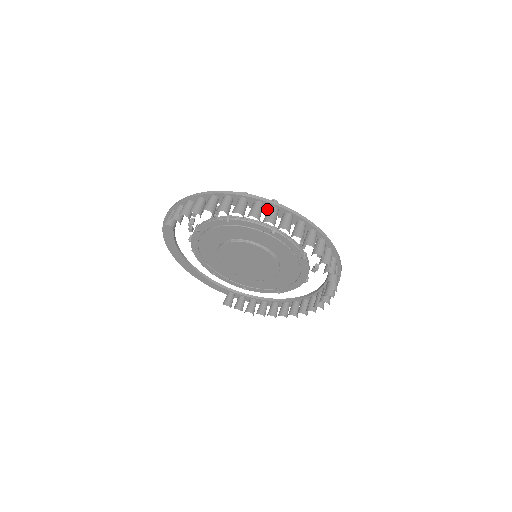
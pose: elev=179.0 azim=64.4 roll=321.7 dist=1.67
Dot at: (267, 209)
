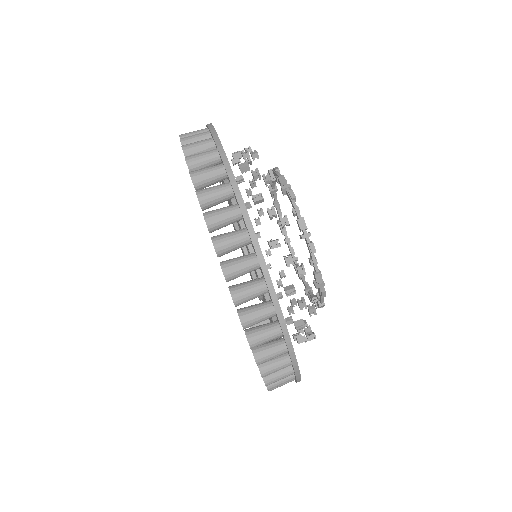
Dot at: occluded
